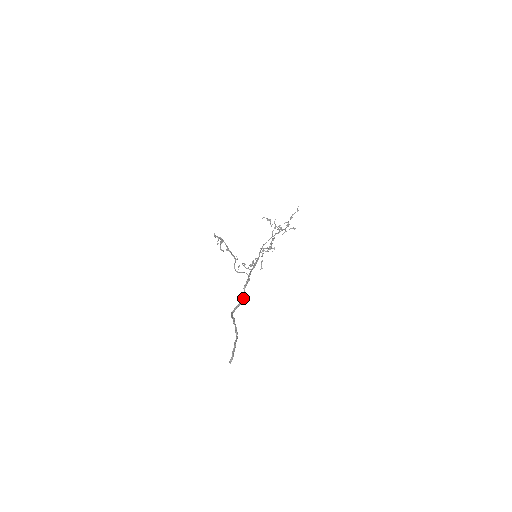
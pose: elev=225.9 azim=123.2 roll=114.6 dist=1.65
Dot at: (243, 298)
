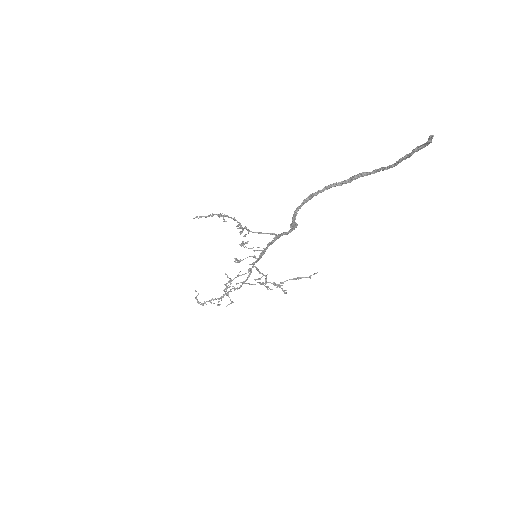
Dot at: (292, 224)
